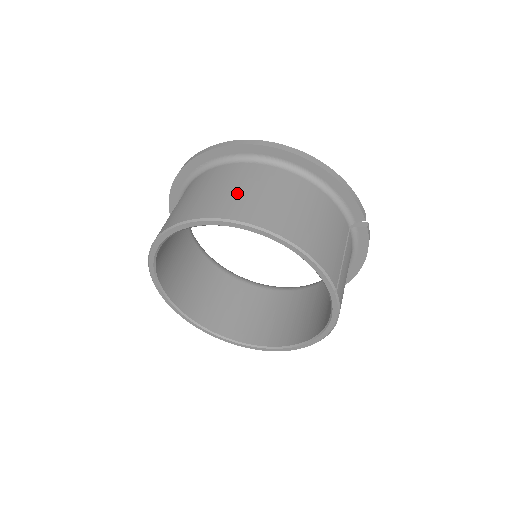
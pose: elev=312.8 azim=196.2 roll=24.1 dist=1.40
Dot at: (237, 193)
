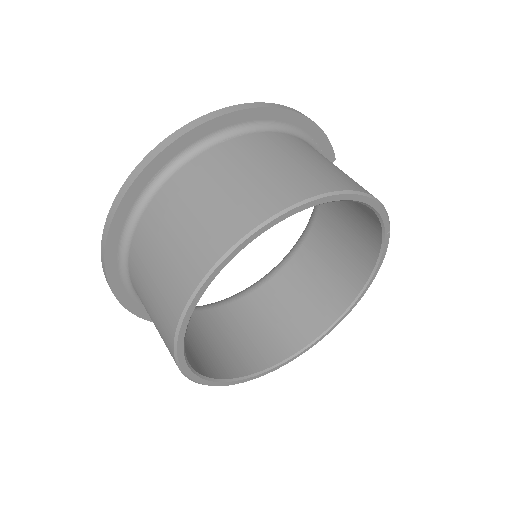
Dot at: (269, 172)
